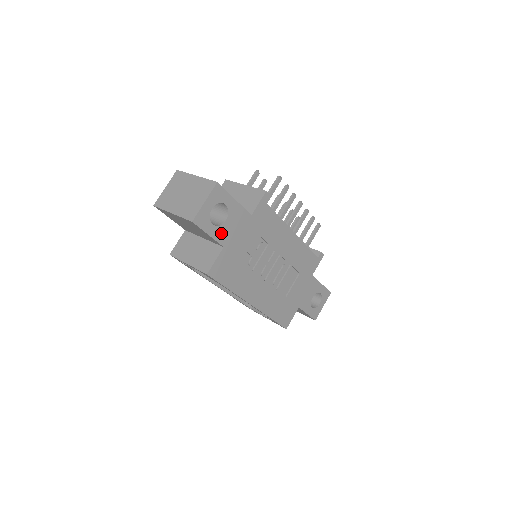
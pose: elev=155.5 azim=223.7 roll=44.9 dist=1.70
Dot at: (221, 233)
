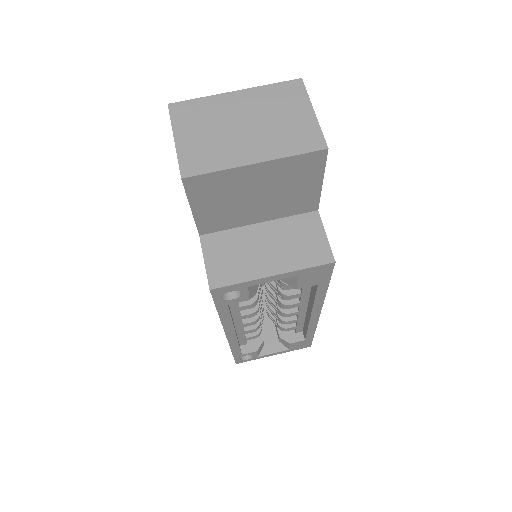
Dot at: occluded
